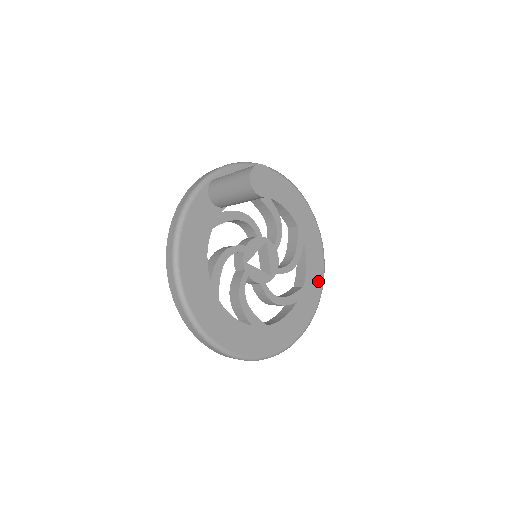
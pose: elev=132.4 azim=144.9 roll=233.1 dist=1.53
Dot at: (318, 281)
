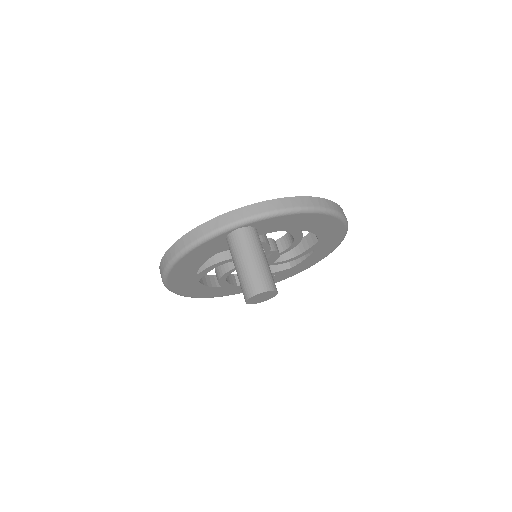
Dot at: (310, 264)
